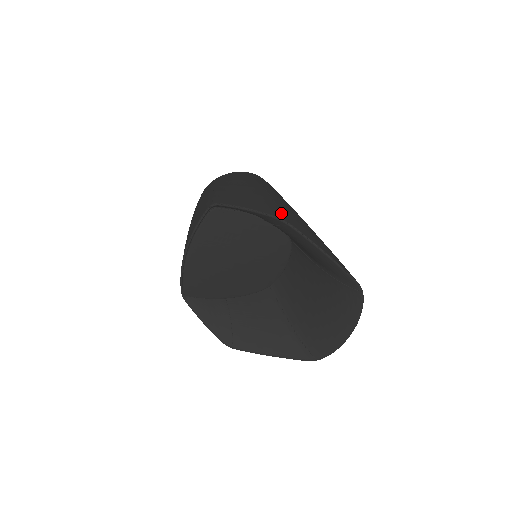
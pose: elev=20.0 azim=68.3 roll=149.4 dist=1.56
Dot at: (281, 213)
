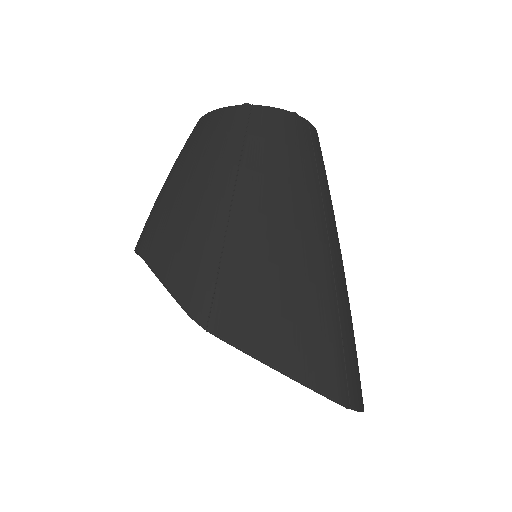
Dot at: (211, 296)
